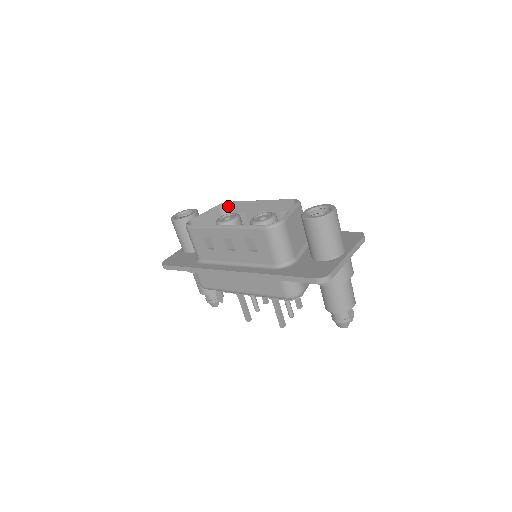
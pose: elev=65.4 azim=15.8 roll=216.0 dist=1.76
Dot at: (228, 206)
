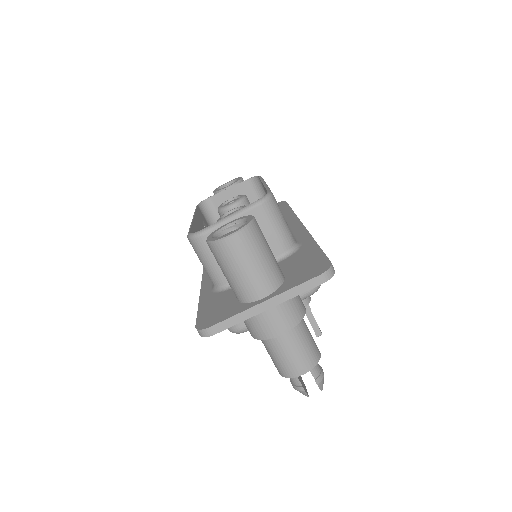
Dot at: (260, 181)
